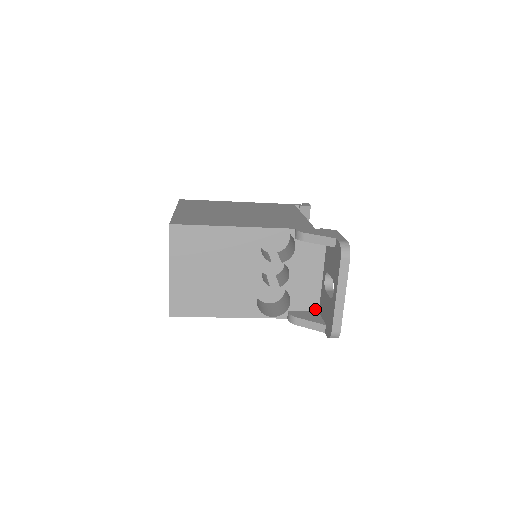
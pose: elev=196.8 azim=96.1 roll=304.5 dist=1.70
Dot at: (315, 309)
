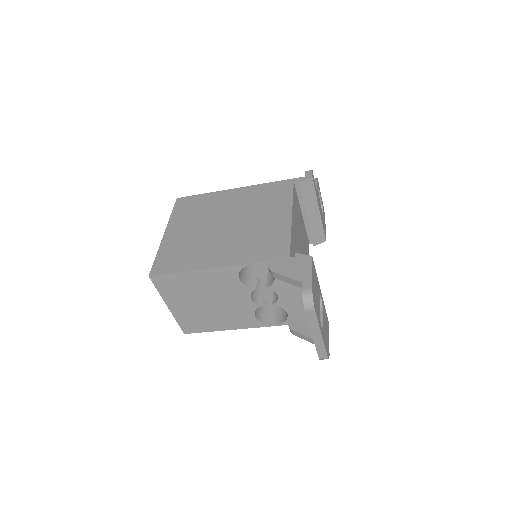
Dot at: occluded
